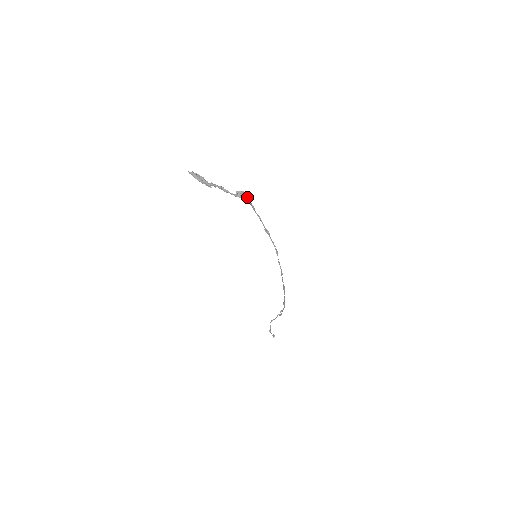
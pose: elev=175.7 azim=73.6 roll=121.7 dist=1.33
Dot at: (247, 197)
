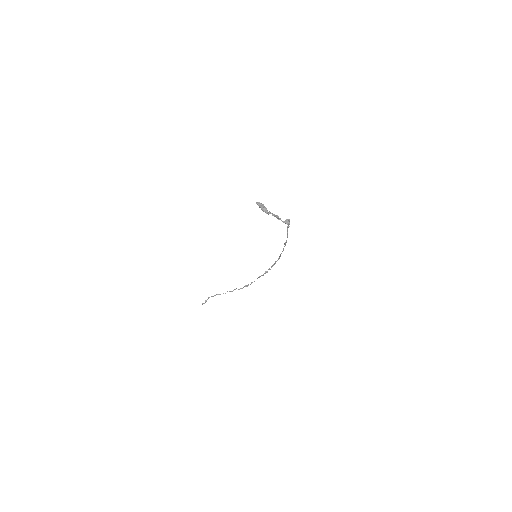
Dot at: occluded
